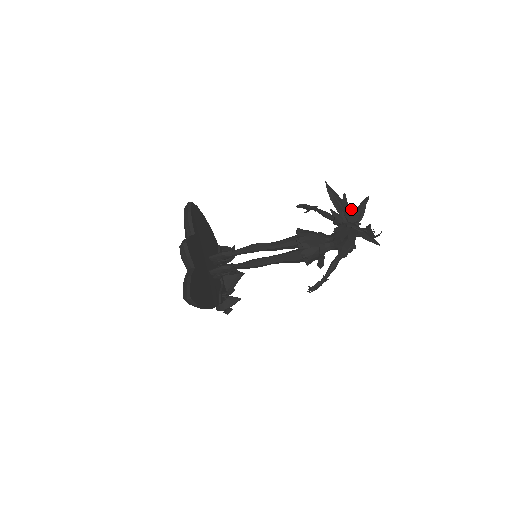
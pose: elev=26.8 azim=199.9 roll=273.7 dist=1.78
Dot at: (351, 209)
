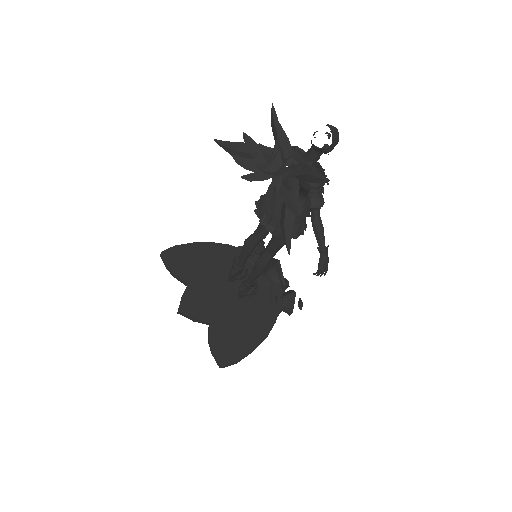
Dot at: (264, 151)
